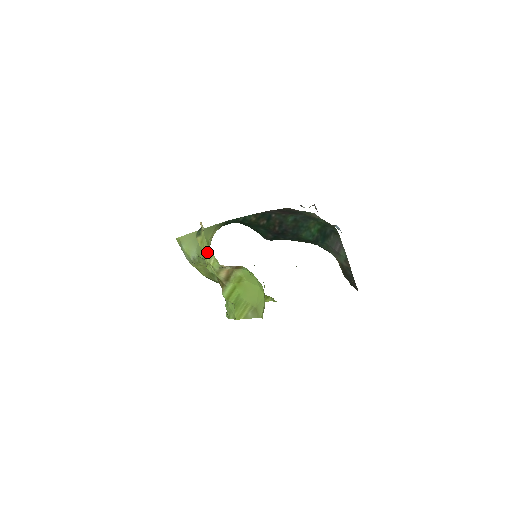
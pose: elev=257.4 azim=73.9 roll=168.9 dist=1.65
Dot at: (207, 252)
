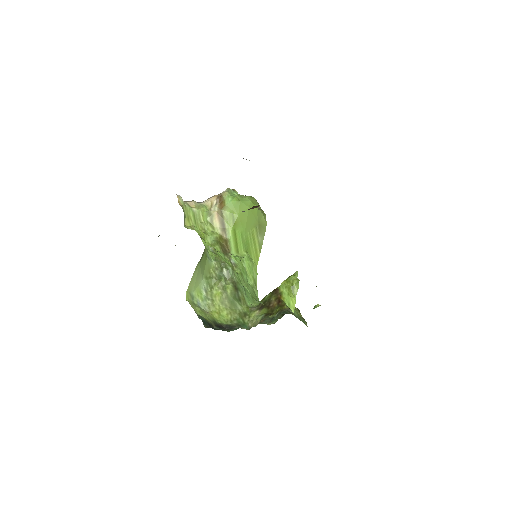
Dot at: (195, 217)
